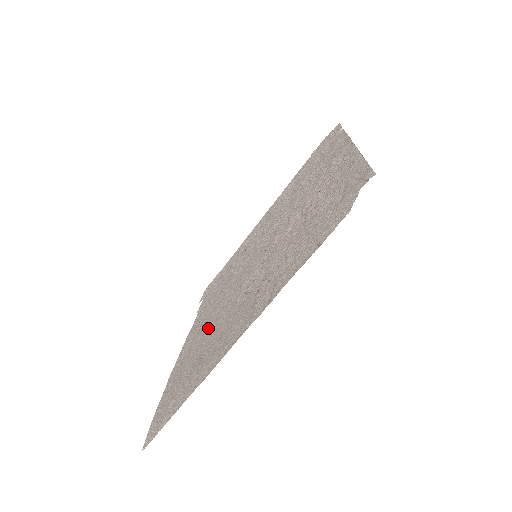
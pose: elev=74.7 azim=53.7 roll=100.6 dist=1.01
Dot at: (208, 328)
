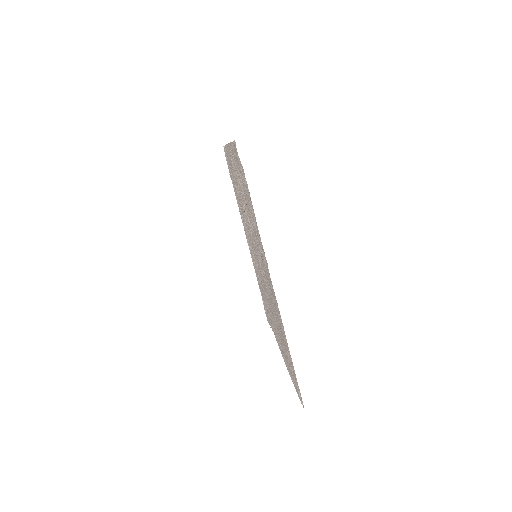
Dot at: (274, 319)
